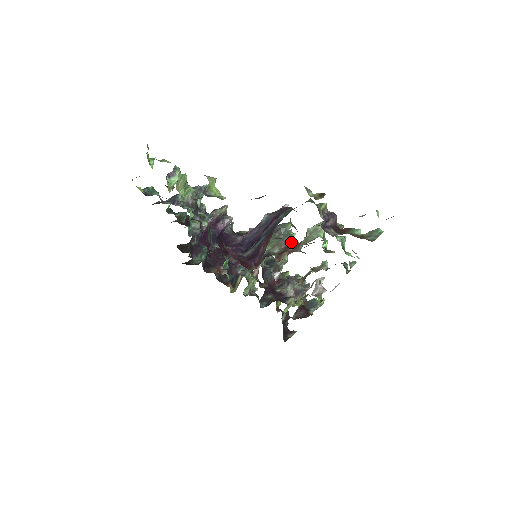
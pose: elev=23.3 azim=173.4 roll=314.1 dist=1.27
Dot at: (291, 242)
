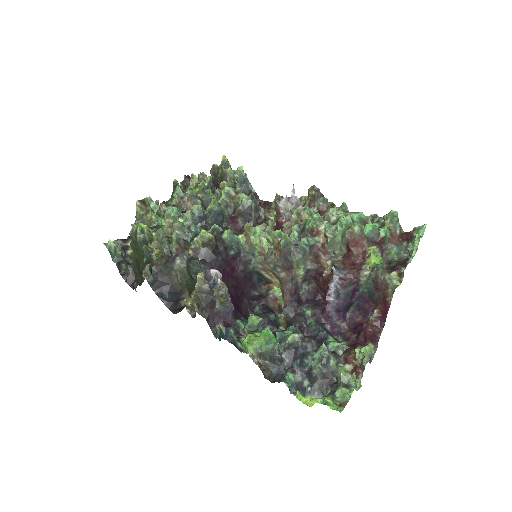
Dot at: (315, 252)
